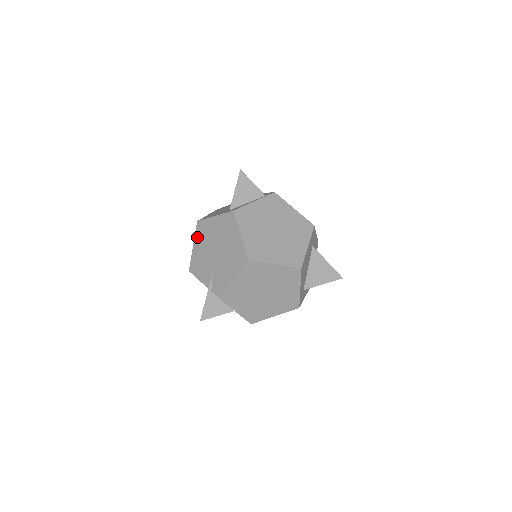
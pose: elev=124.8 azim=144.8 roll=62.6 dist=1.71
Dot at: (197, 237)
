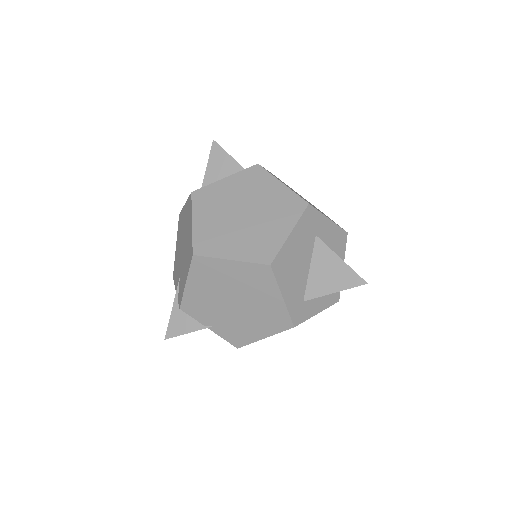
Dot at: (178, 234)
